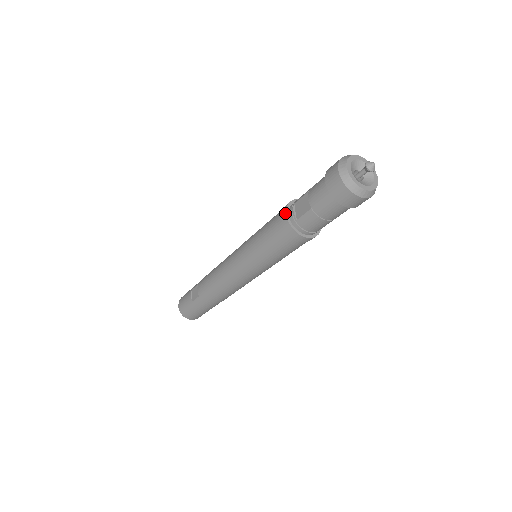
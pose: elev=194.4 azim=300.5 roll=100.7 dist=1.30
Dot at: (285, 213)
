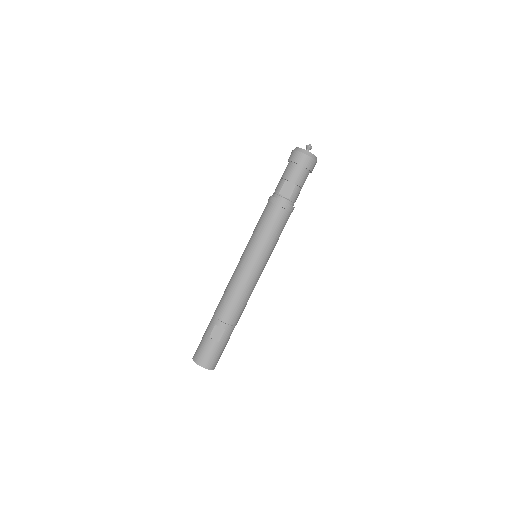
Dot at: (280, 200)
